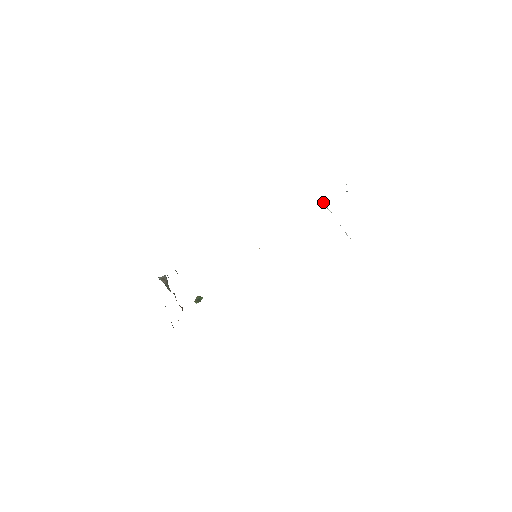
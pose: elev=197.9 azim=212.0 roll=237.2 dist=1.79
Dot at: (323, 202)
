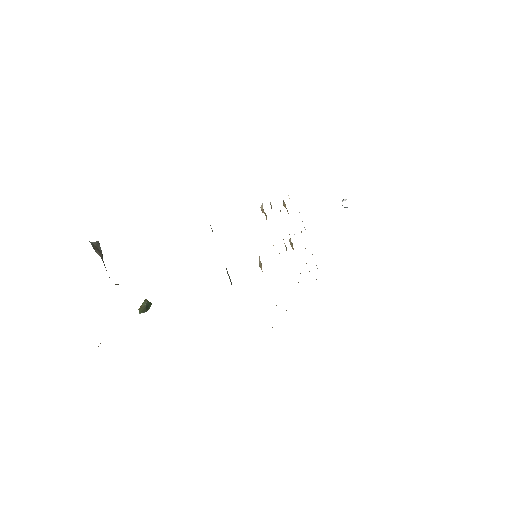
Dot at: occluded
